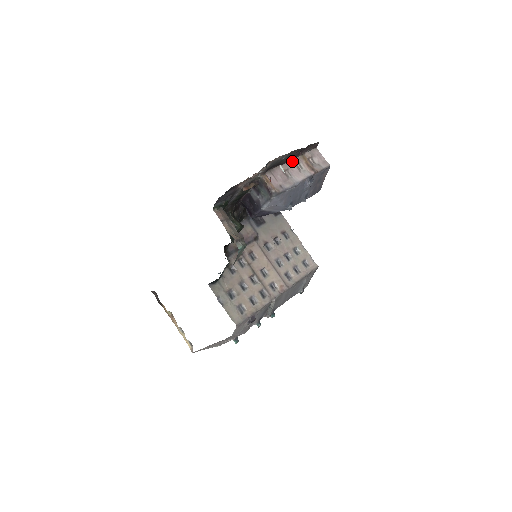
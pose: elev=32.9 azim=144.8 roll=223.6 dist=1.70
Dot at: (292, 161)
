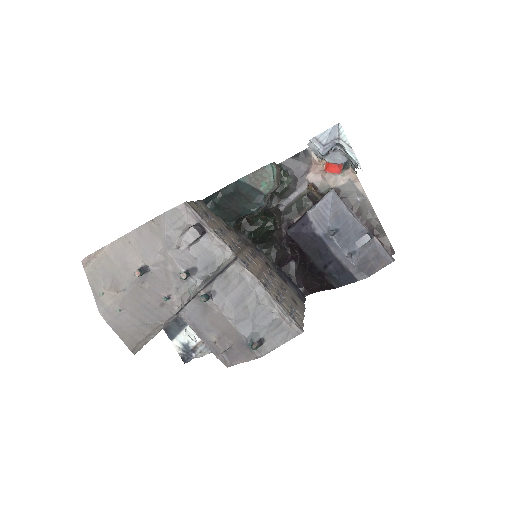
Dot at: occluded
